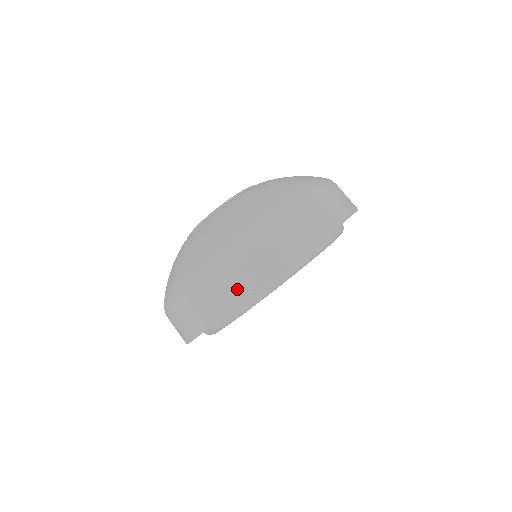
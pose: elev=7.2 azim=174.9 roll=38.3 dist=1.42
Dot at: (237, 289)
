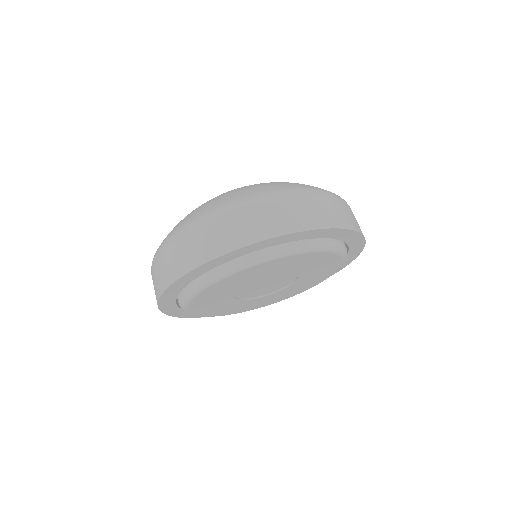
Dot at: (231, 238)
